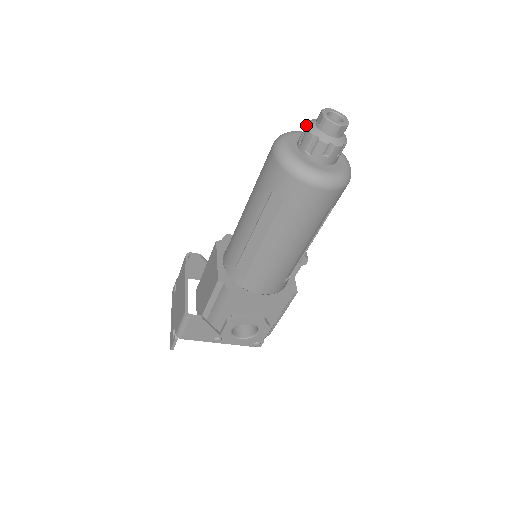
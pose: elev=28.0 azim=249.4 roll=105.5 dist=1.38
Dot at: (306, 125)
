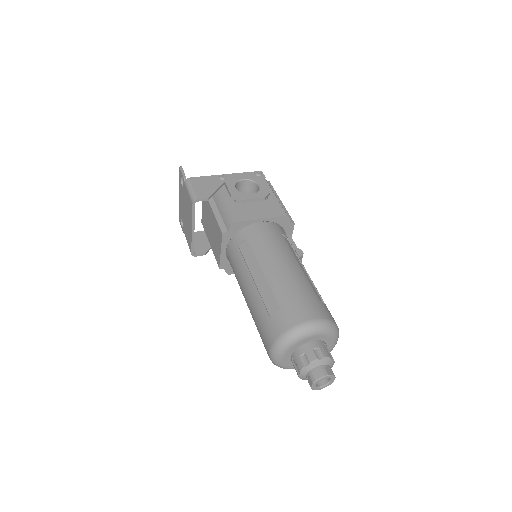
Dot at: (299, 371)
